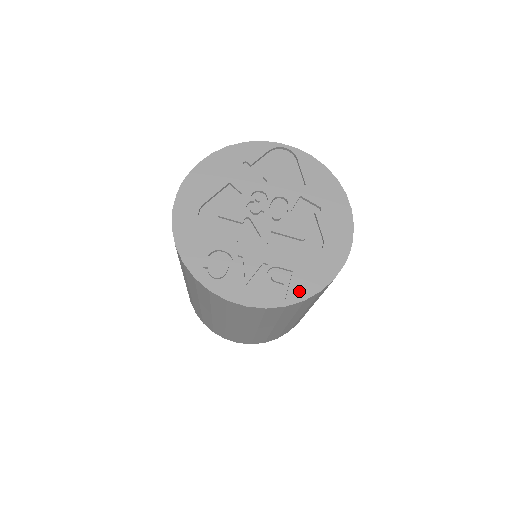
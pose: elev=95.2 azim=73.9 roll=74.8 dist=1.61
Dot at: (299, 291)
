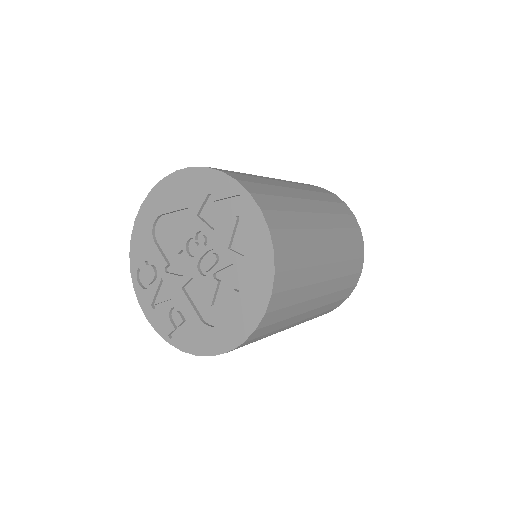
Dot at: (183, 341)
